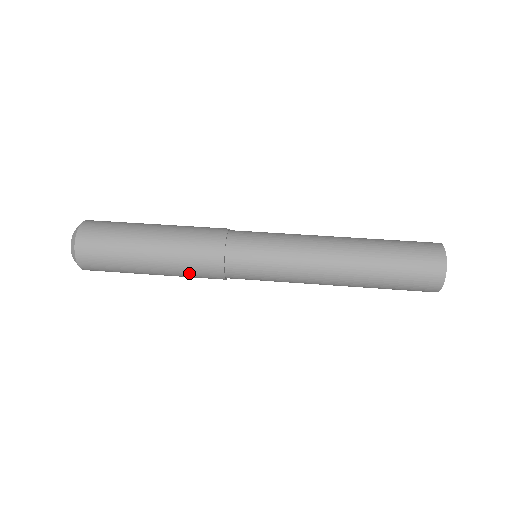
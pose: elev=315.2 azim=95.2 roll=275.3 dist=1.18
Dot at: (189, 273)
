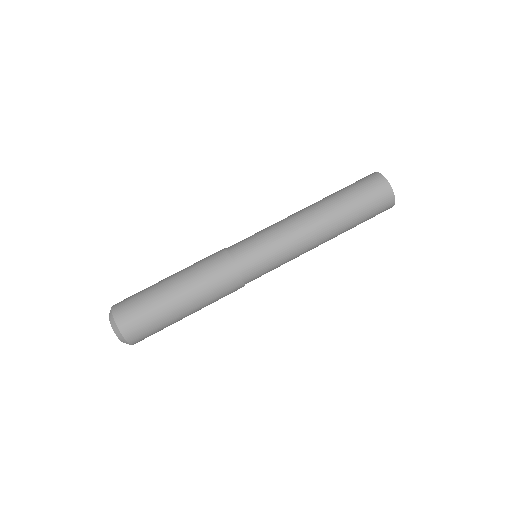
Dot at: occluded
